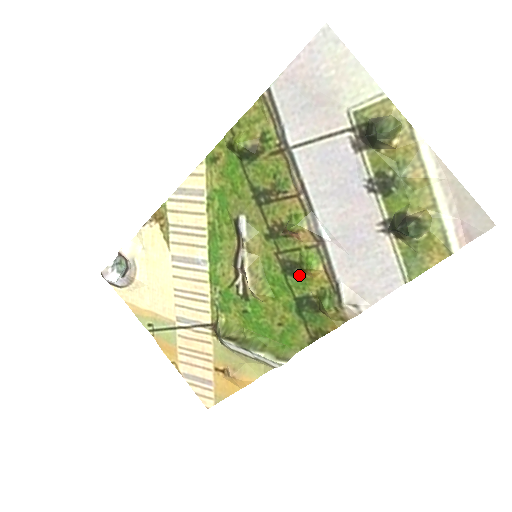
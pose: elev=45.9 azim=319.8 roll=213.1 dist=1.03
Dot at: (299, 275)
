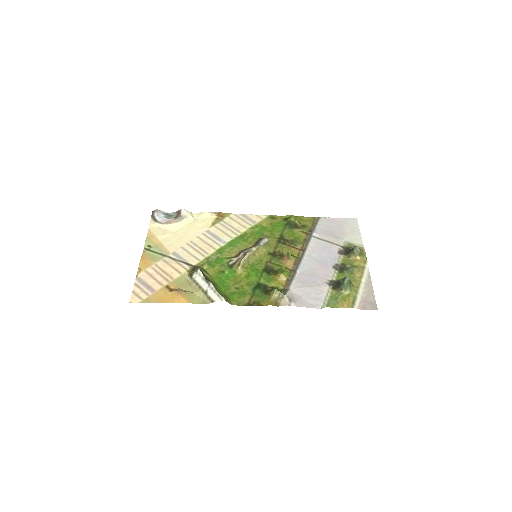
Dot at: (271, 275)
